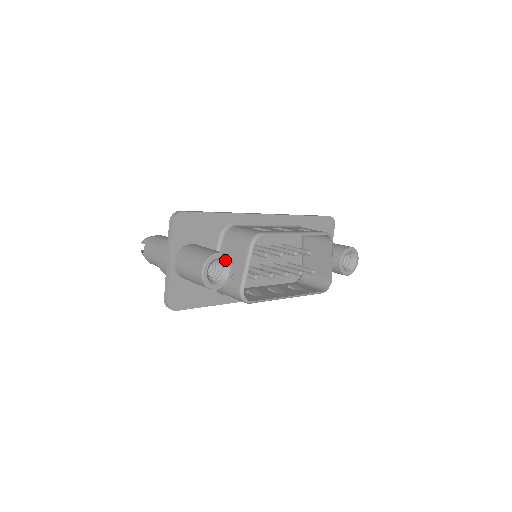
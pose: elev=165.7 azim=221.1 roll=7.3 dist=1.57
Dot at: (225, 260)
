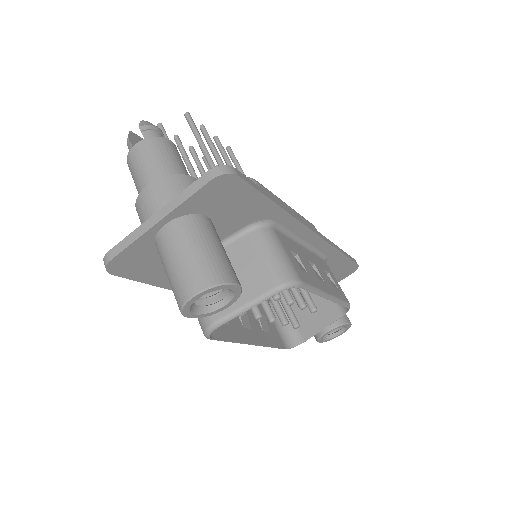
Dot at: (233, 293)
